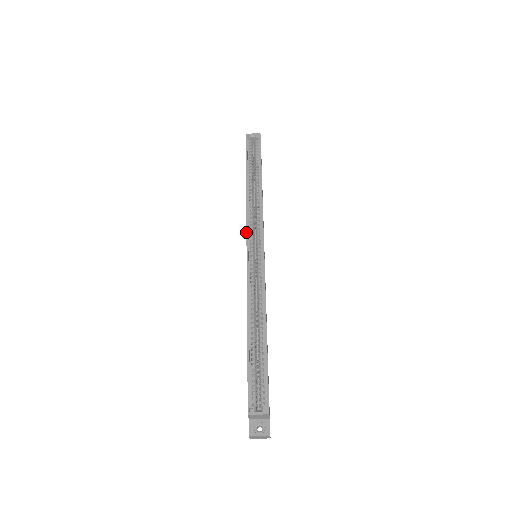
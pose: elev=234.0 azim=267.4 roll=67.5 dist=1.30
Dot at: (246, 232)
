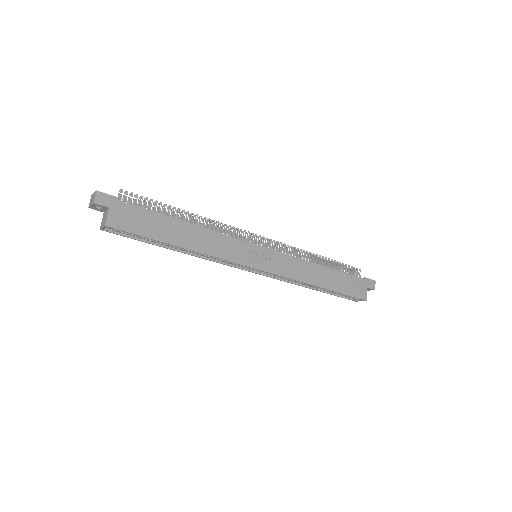
Dot at: occluded
